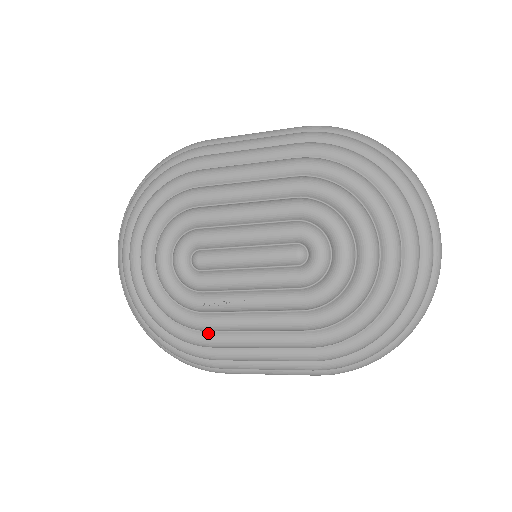
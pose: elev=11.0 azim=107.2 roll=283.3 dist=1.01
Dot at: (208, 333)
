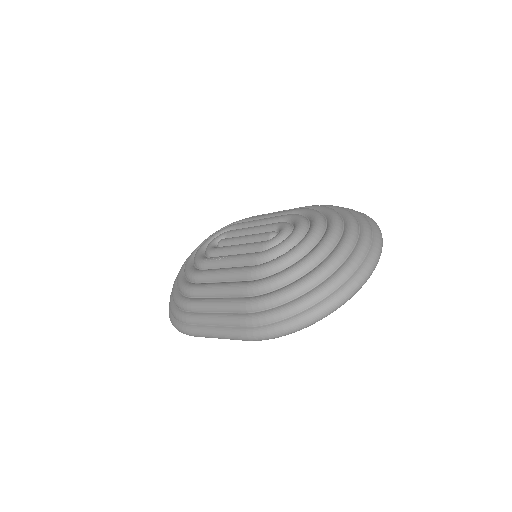
Dot at: (197, 283)
